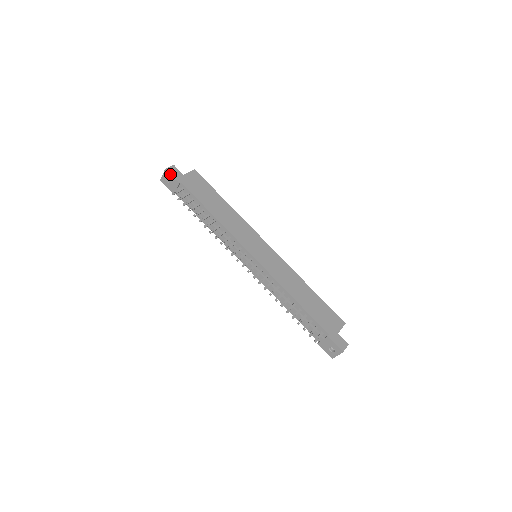
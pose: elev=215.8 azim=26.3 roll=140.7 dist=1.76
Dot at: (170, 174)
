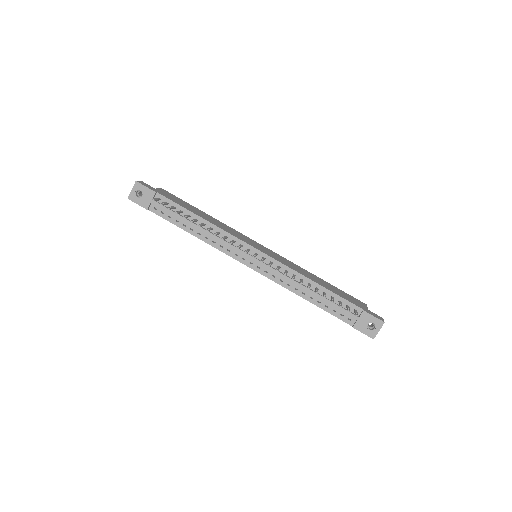
Dot at: (143, 185)
